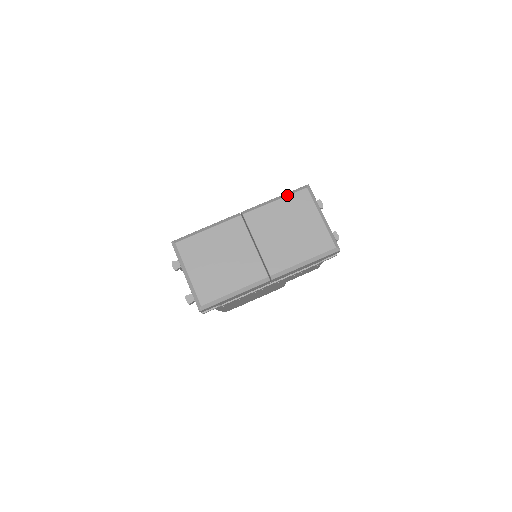
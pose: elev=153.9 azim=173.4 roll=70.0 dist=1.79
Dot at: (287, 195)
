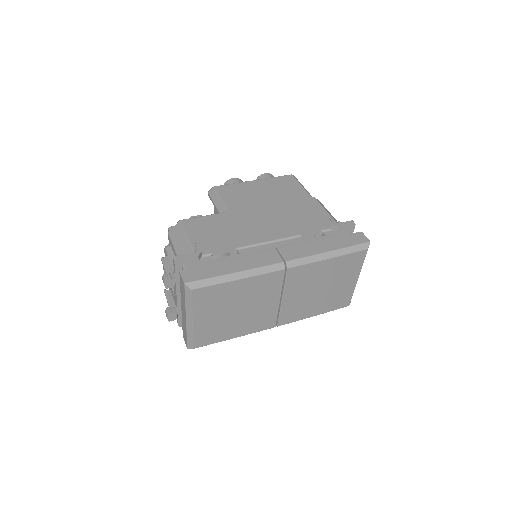
Dot at: (345, 254)
